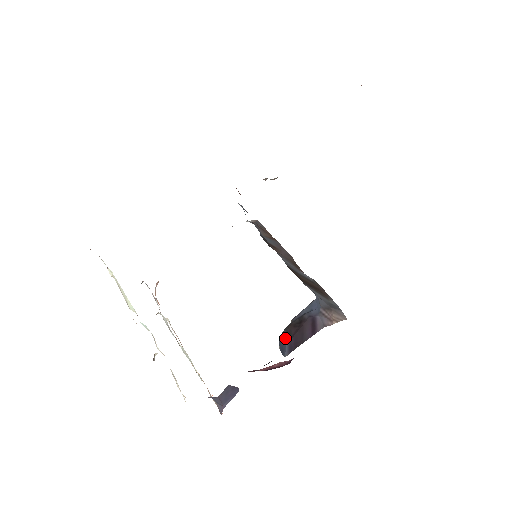
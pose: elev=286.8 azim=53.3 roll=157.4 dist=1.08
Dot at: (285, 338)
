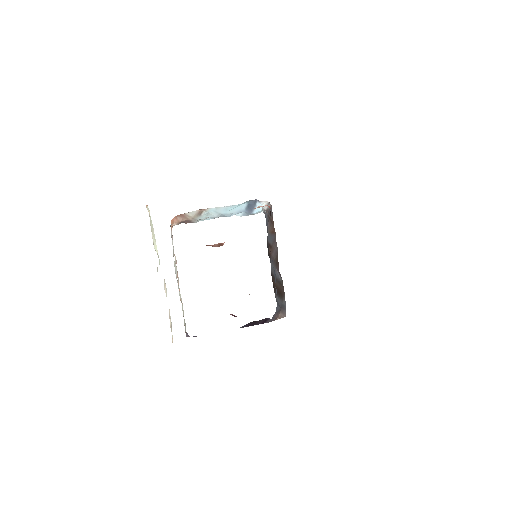
Dot at: occluded
